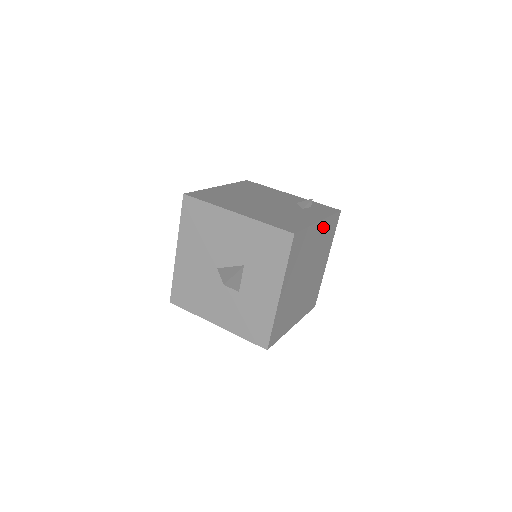
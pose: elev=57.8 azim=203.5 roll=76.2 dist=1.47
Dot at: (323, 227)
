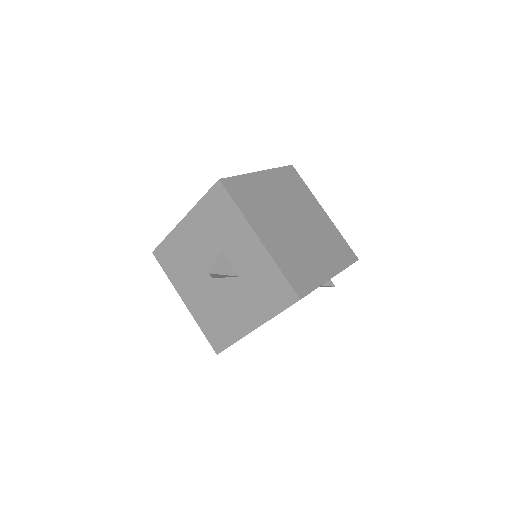
Dot at: (273, 178)
